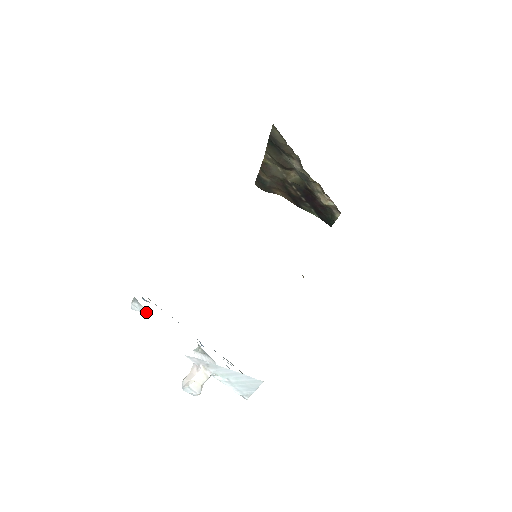
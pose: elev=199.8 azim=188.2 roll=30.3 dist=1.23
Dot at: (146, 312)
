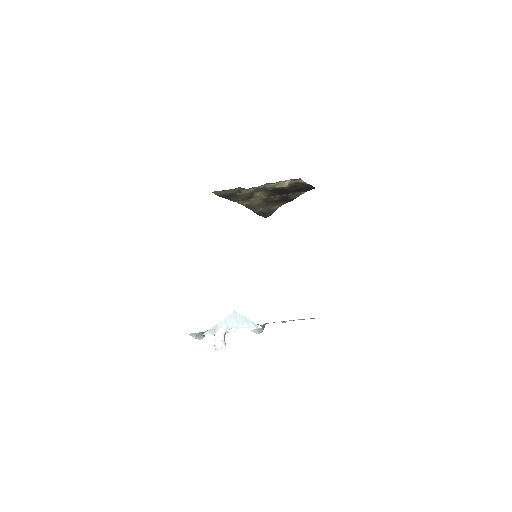
Dot at: (193, 335)
